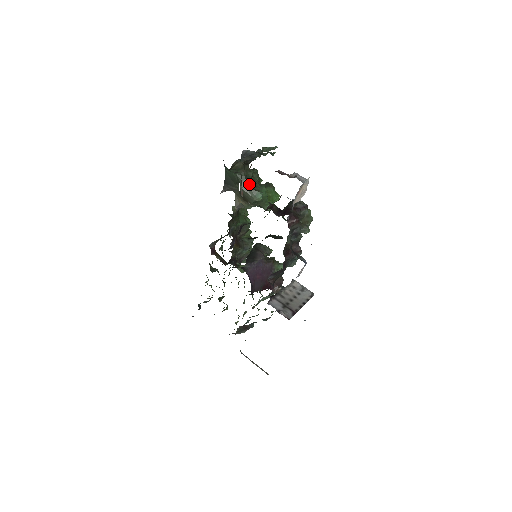
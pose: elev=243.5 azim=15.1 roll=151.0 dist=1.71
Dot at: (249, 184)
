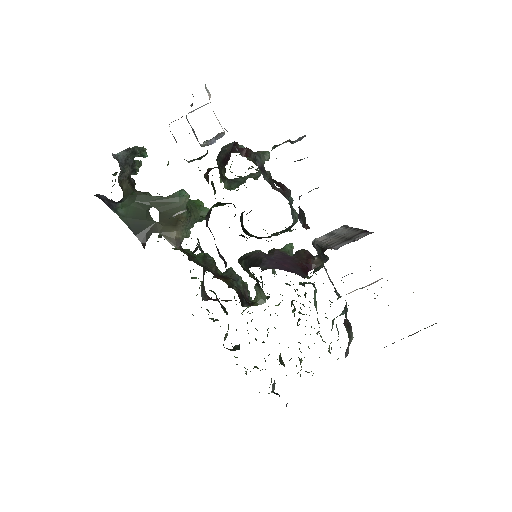
Dot at: (159, 196)
